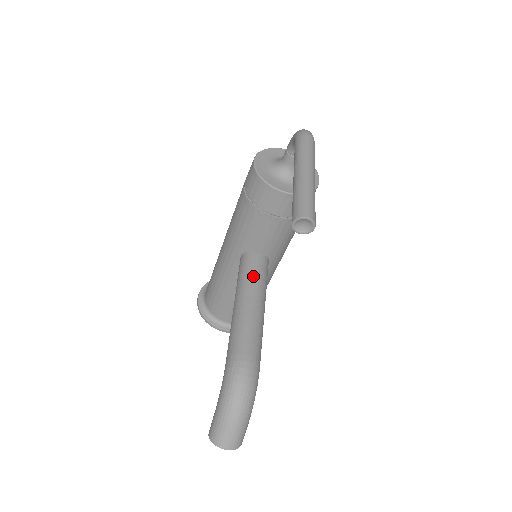
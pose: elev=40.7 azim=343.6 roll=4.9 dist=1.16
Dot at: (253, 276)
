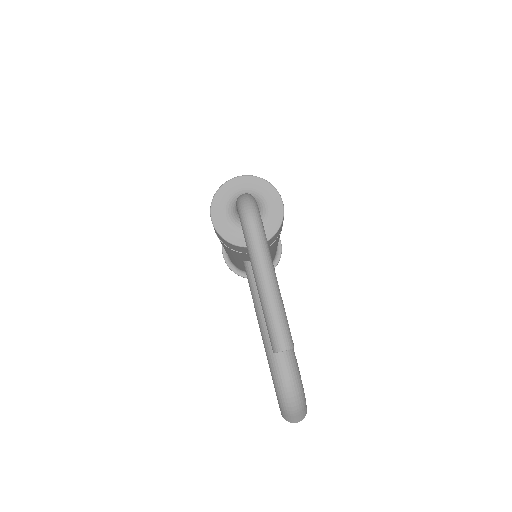
Dot at: occluded
